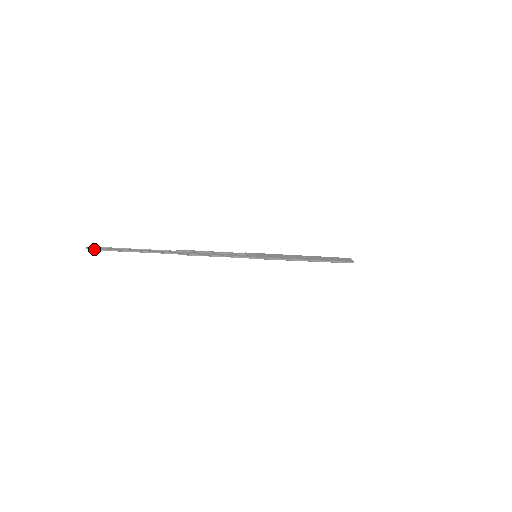
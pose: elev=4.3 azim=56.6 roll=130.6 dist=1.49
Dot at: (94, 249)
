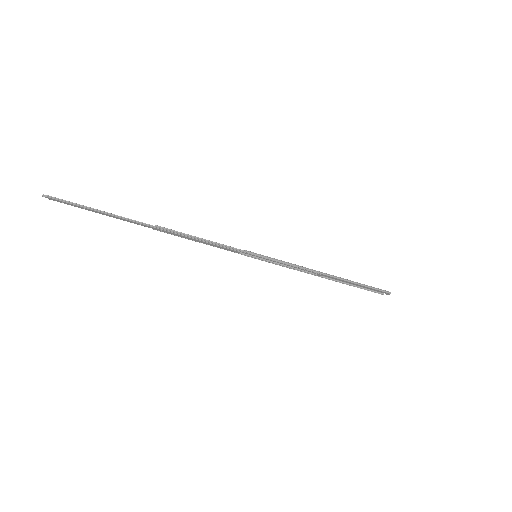
Dot at: (51, 197)
